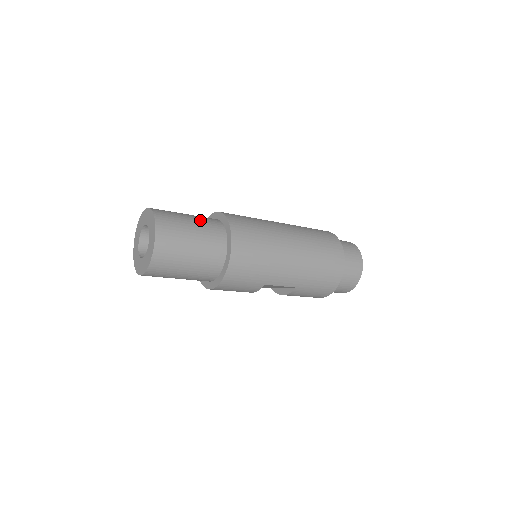
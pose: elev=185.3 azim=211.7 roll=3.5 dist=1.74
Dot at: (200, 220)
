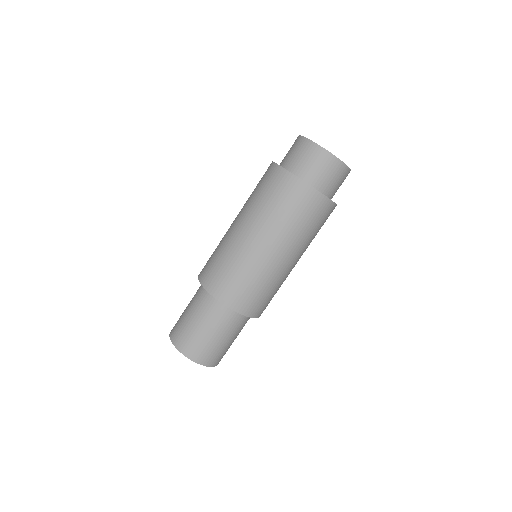
Dot at: (211, 322)
